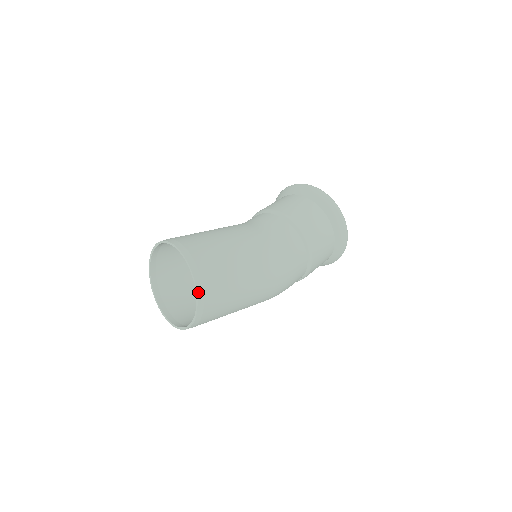
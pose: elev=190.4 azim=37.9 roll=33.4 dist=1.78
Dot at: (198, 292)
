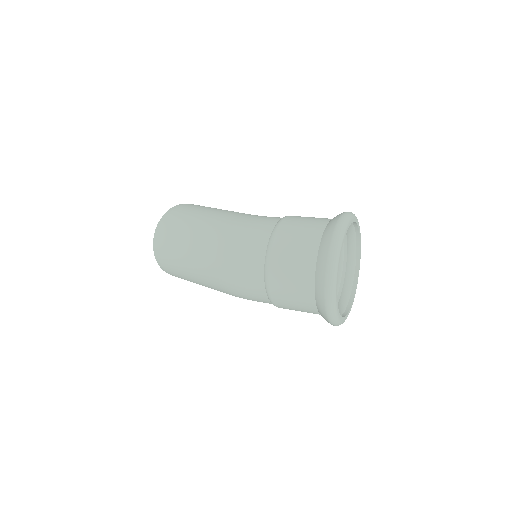
Dot at: (173, 208)
